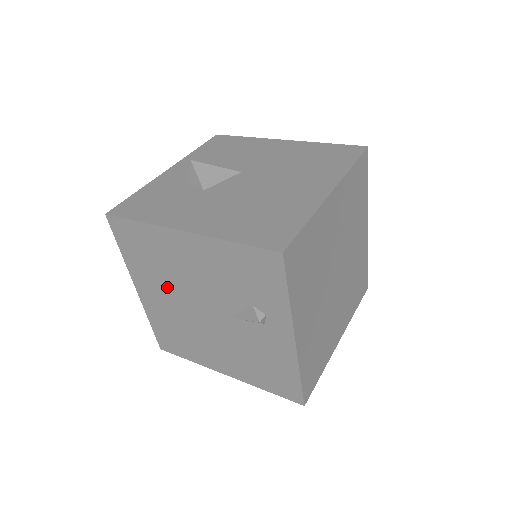
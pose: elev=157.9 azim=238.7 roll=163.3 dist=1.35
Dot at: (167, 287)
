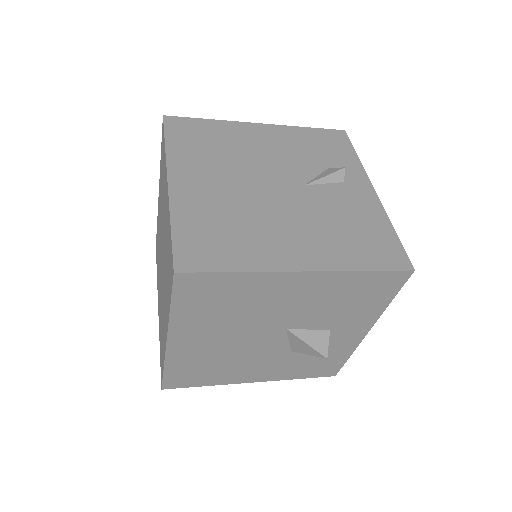
Dot at: (225, 169)
